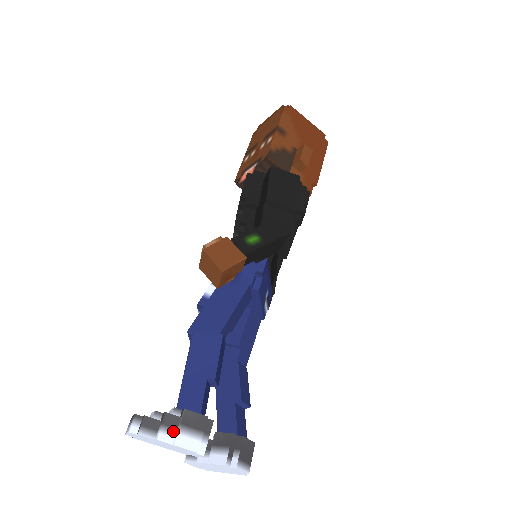
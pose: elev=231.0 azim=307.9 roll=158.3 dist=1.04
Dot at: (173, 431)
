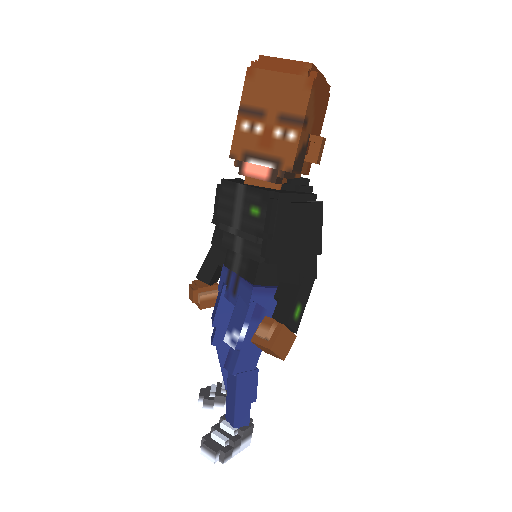
Dot at: (239, 447)
